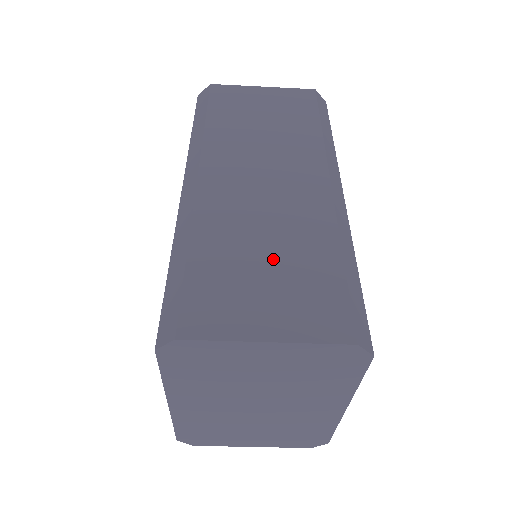
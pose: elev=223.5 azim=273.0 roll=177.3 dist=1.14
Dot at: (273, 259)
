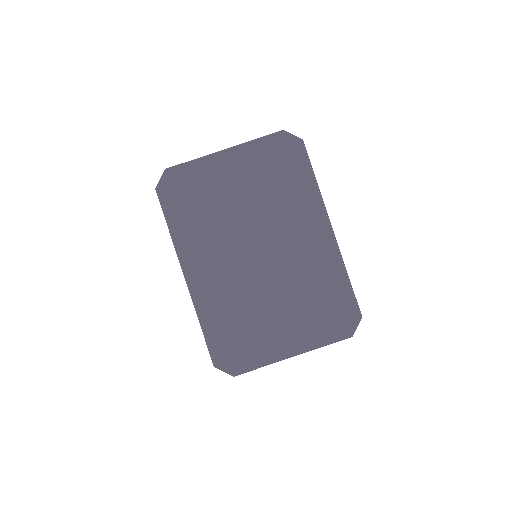
Dot at: occluded
